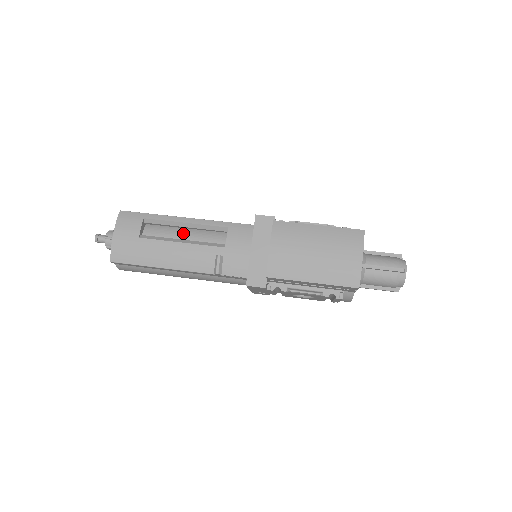
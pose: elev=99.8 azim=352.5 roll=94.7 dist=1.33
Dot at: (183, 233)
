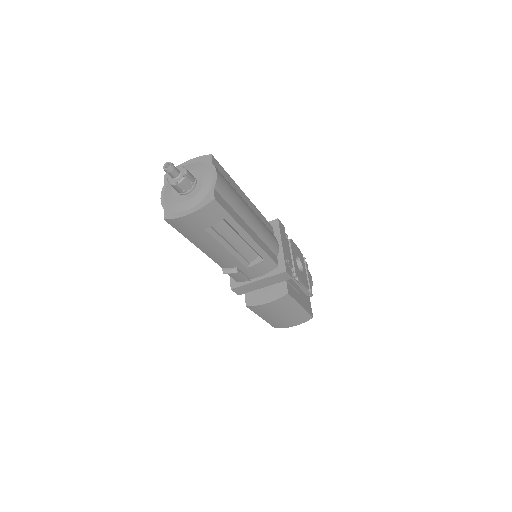
Dot at: (236, 239)
